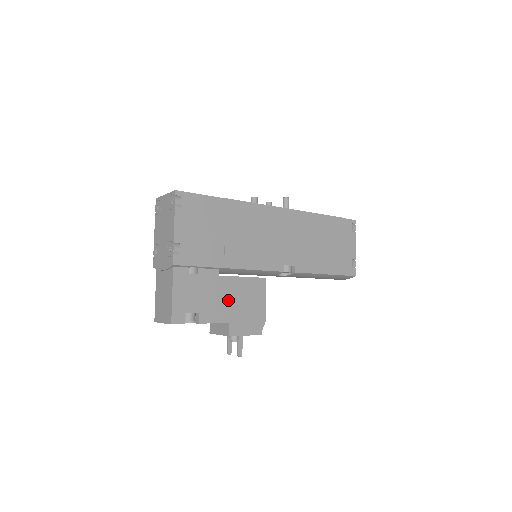
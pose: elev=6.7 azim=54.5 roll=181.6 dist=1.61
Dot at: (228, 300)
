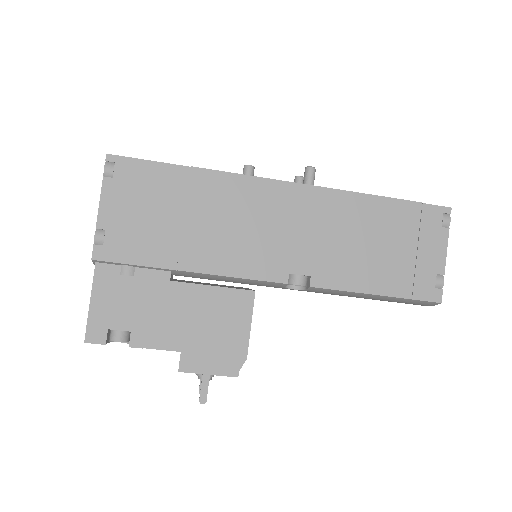
Dot at: (182, 318)
